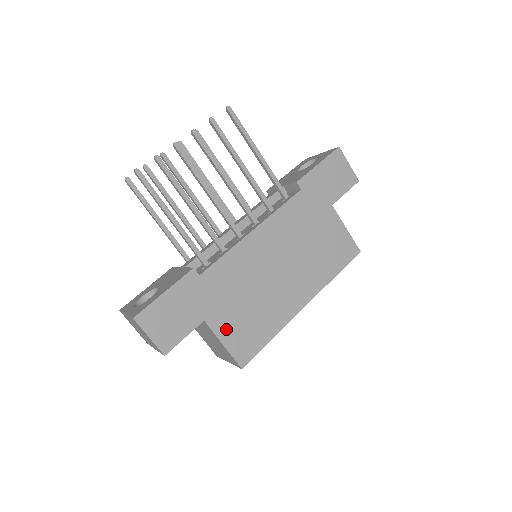
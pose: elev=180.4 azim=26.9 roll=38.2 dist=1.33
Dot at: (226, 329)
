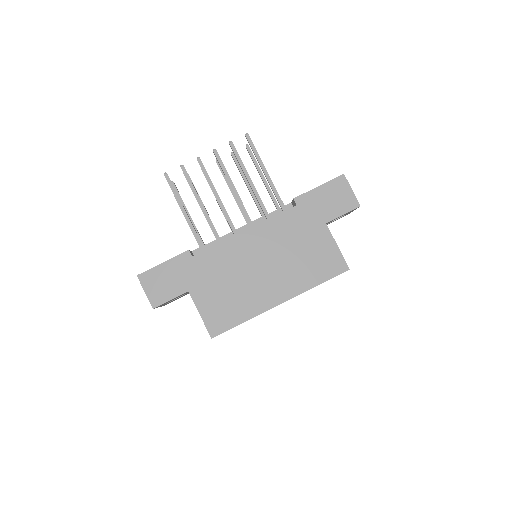
Dot at: (205, 303)
